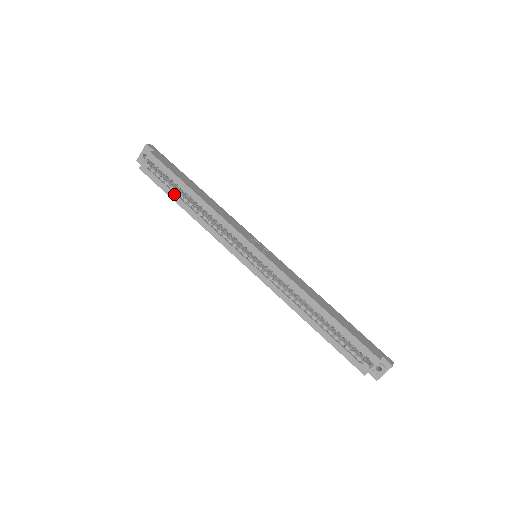
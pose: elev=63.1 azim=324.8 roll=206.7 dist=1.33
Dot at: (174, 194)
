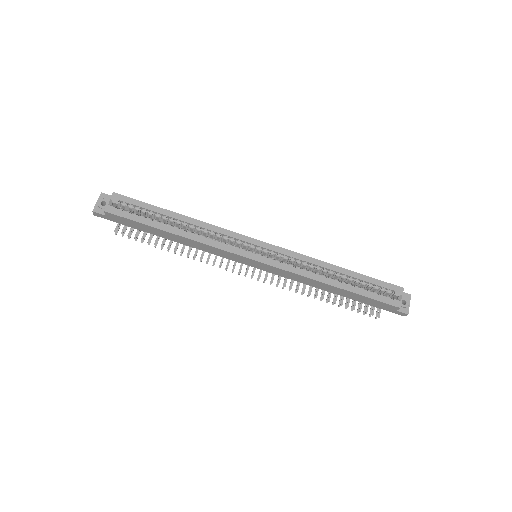
Dot at: (155, 222)
